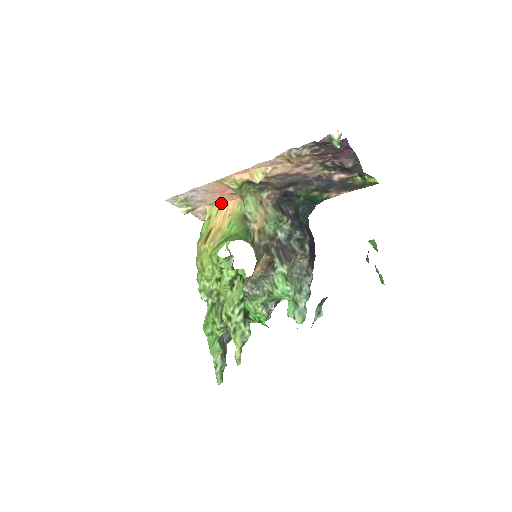
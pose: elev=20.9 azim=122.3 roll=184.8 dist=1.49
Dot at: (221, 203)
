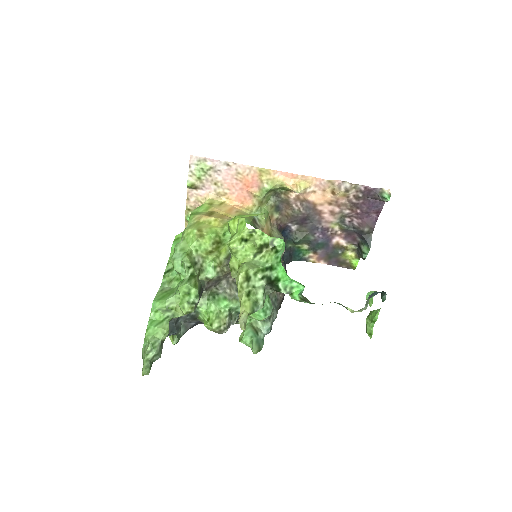
Dot at: (228, 199)
